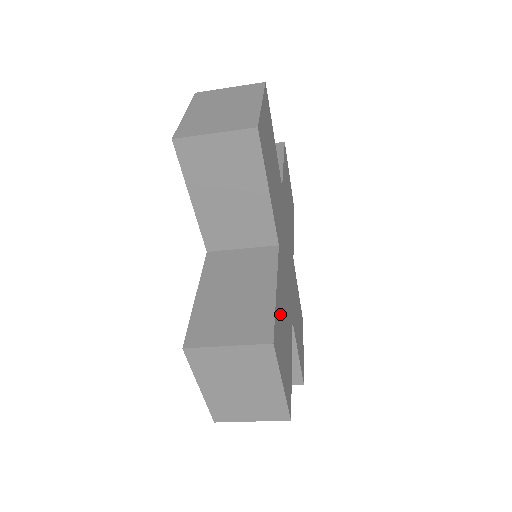
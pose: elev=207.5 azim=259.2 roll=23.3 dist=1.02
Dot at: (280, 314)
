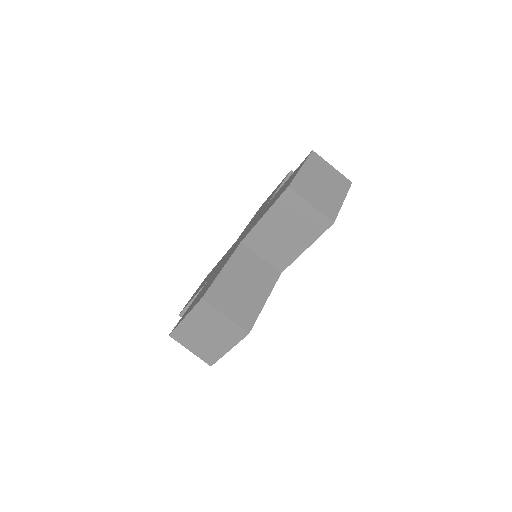
Dot at: occluded
